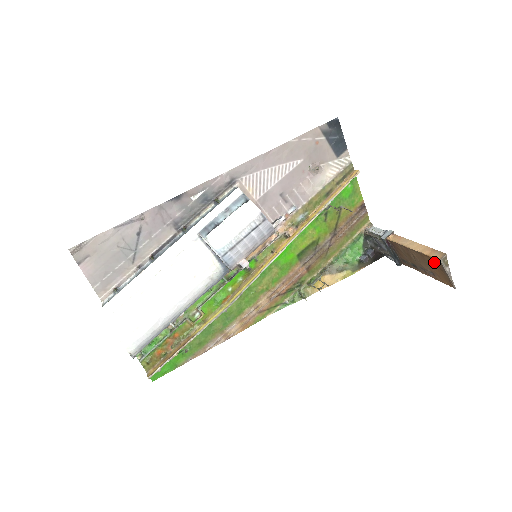
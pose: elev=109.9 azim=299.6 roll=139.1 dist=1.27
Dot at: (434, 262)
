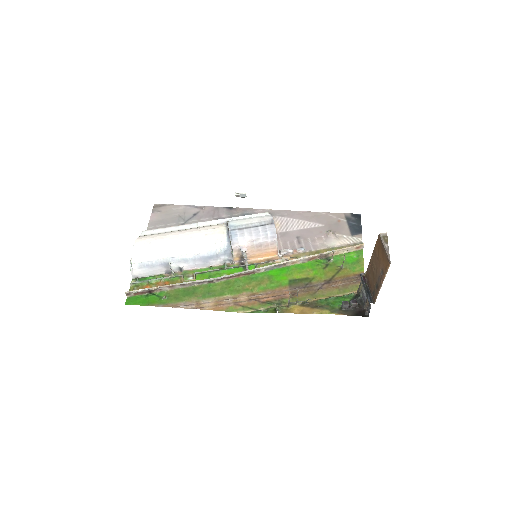
Dot at: (379, 246)
